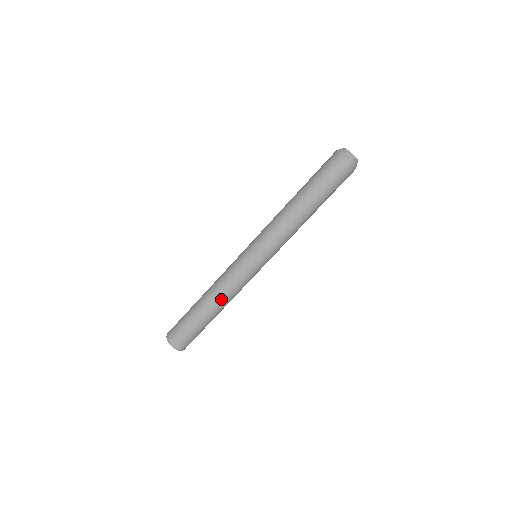
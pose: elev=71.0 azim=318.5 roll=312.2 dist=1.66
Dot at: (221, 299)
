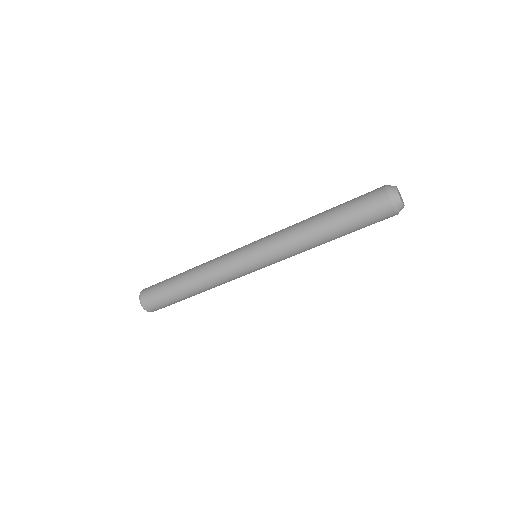
Dot at: (211, 288)
